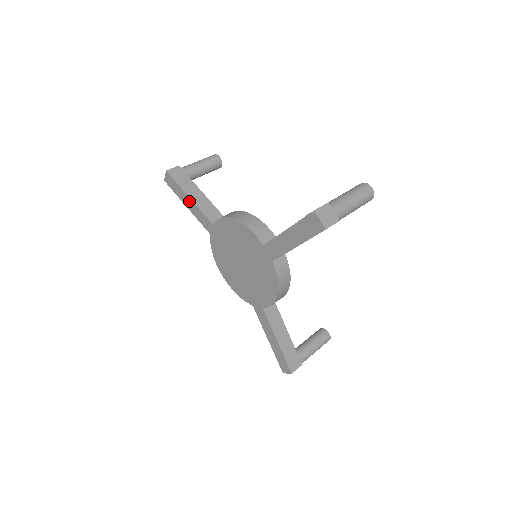
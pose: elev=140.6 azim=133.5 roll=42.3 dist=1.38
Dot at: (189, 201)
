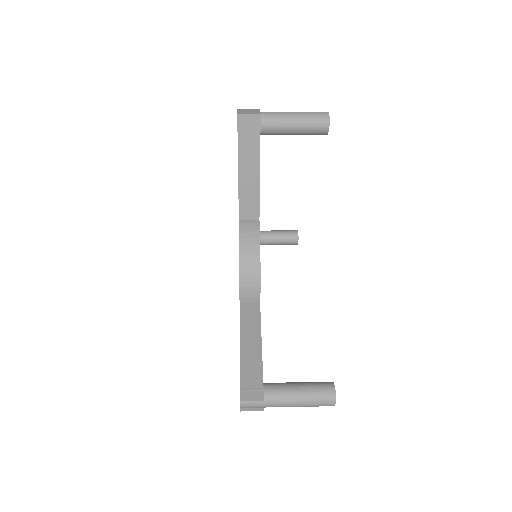
Dot at: occluded
